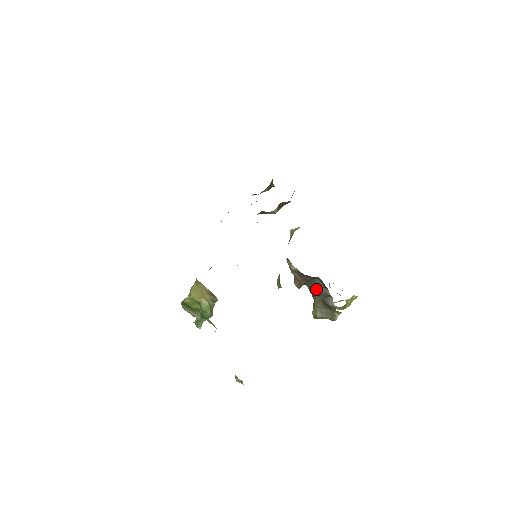
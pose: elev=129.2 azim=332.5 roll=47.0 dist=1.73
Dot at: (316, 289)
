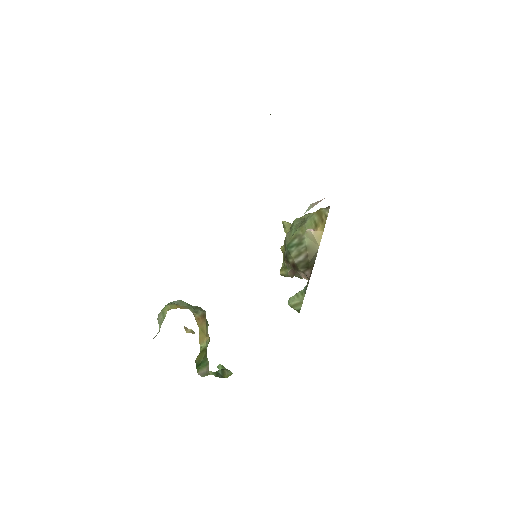
Dot at: occluded
